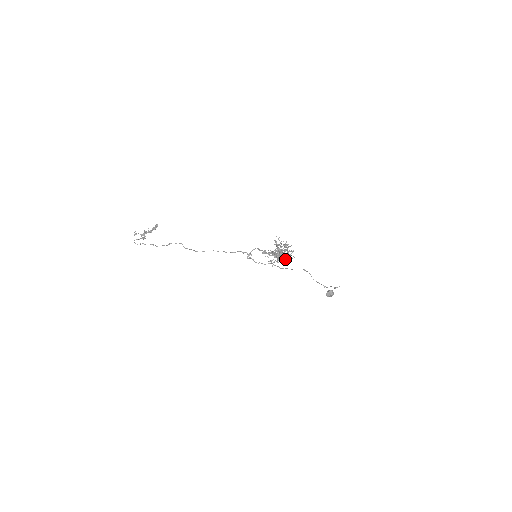
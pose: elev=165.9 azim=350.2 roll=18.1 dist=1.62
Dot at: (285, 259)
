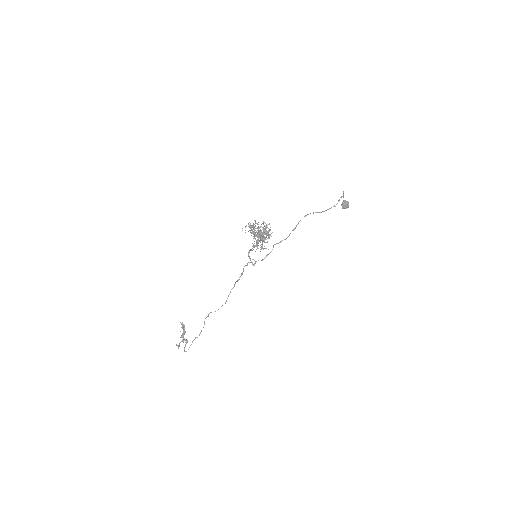
Dot at: (267, 234)
